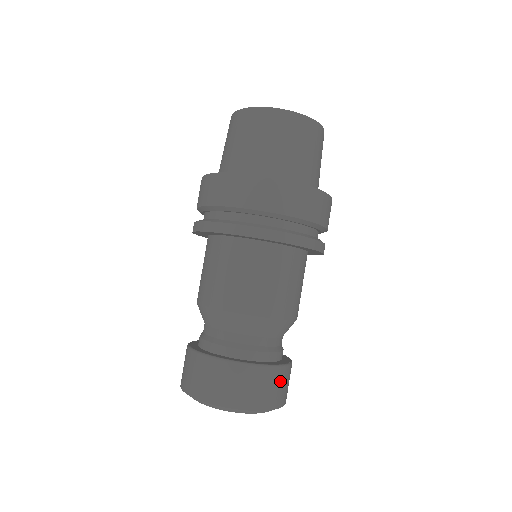
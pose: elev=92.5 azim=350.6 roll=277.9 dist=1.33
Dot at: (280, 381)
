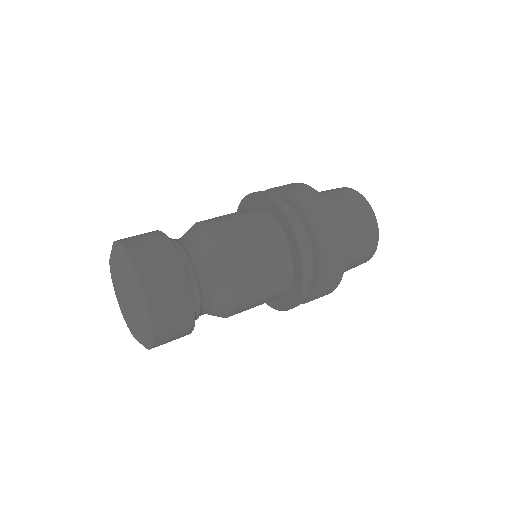
Dot at: (150, 237)
